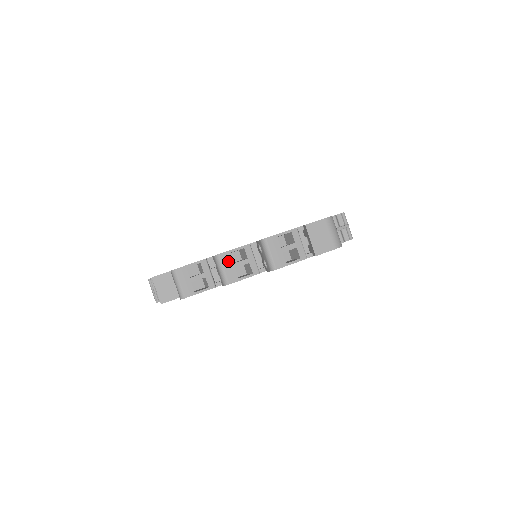
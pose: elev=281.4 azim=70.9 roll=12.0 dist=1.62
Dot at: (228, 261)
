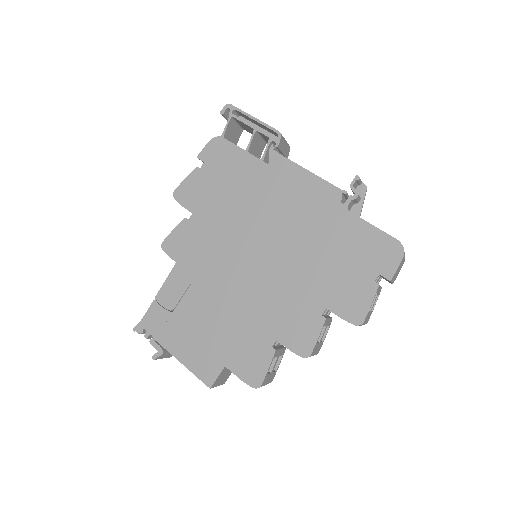
Dot at: (316, 348)
